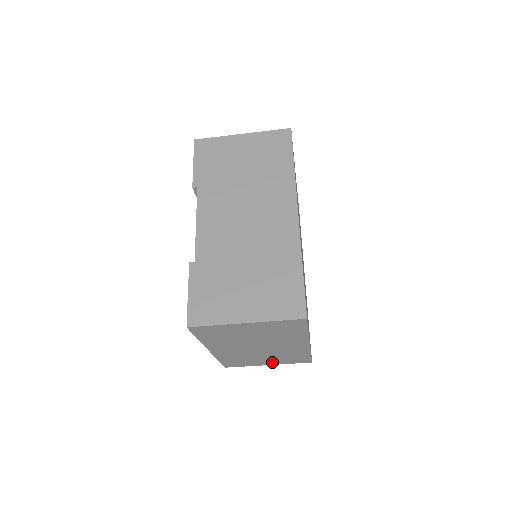
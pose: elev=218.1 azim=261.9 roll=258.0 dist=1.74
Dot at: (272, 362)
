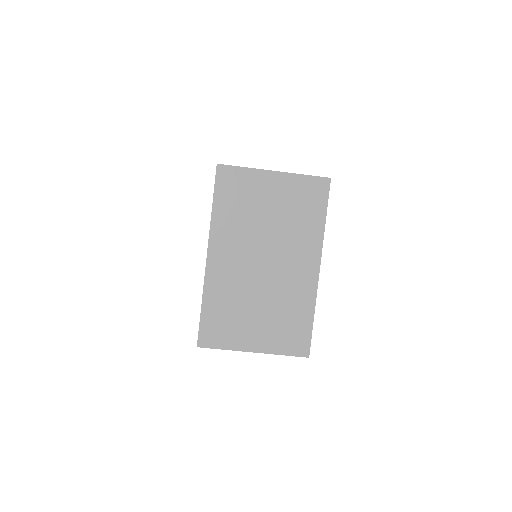
Dot at: (262, 339)
